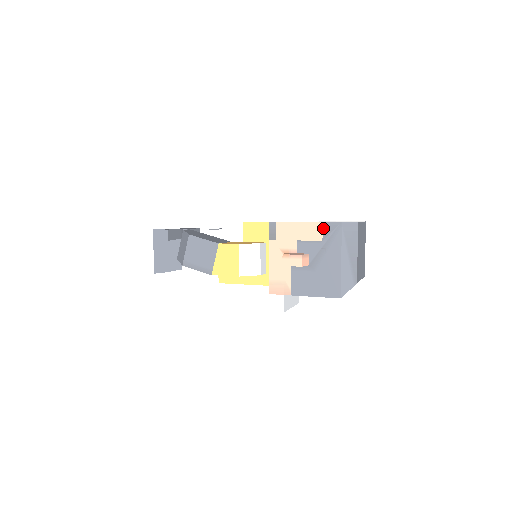
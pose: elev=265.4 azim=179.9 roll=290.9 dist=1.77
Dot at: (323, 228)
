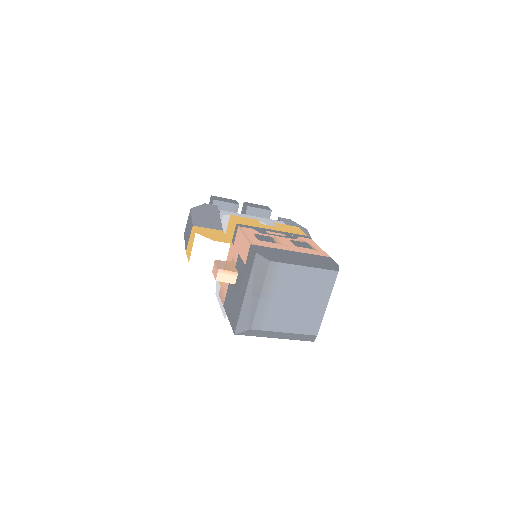
Dot at: (249, 251)
